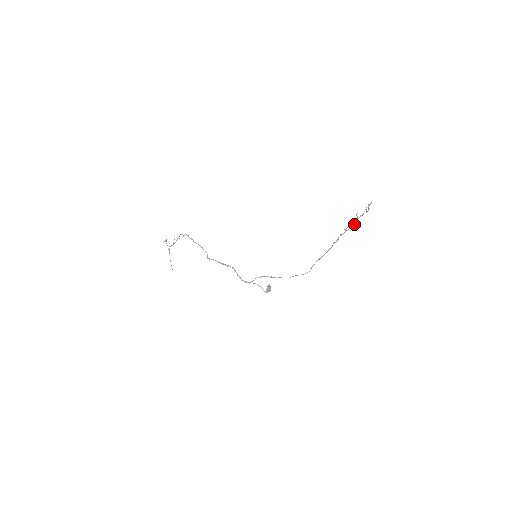
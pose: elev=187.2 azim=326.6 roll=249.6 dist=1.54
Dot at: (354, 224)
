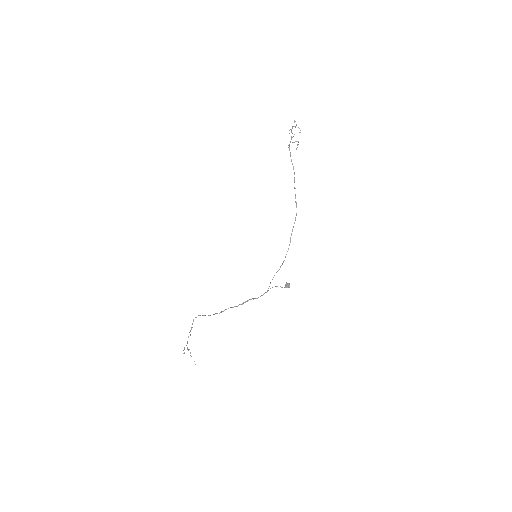
Dot at: occluded
